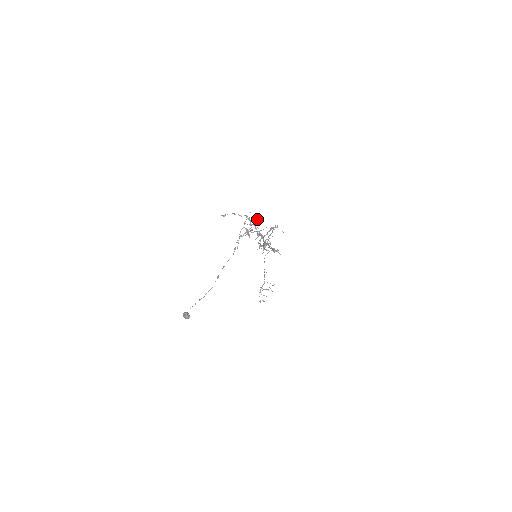
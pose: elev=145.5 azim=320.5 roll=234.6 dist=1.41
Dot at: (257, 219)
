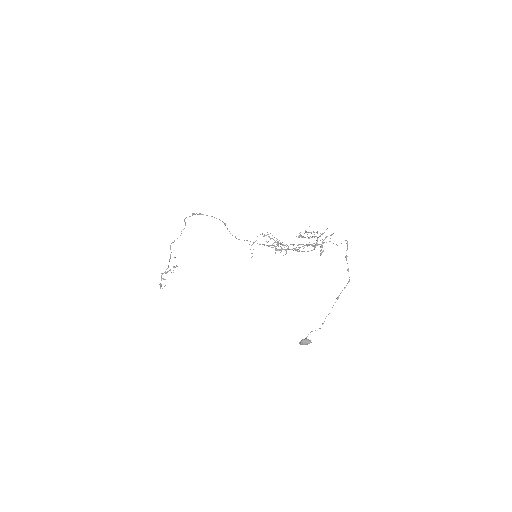
Dot at: occluded
